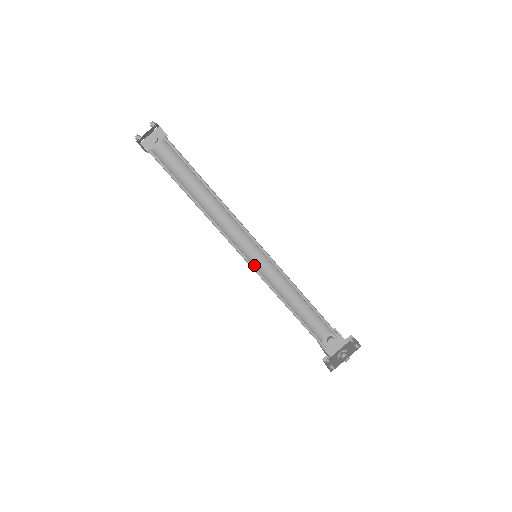
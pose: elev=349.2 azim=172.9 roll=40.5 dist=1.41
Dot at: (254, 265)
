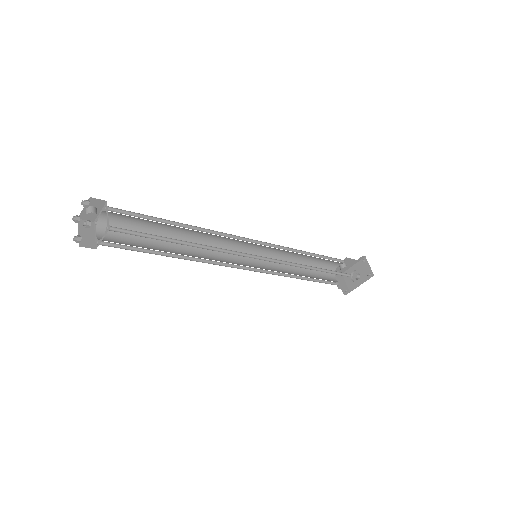
Dot at: occluded
